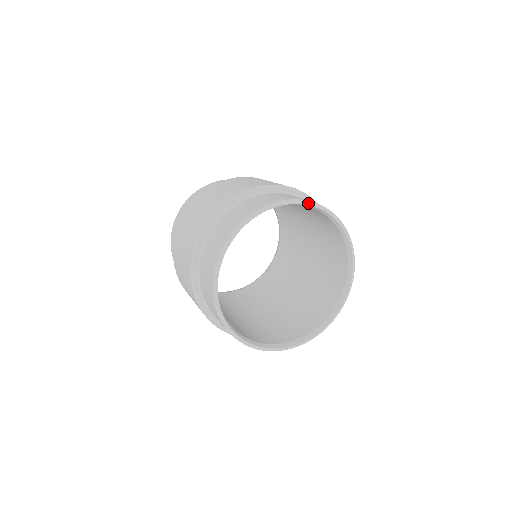
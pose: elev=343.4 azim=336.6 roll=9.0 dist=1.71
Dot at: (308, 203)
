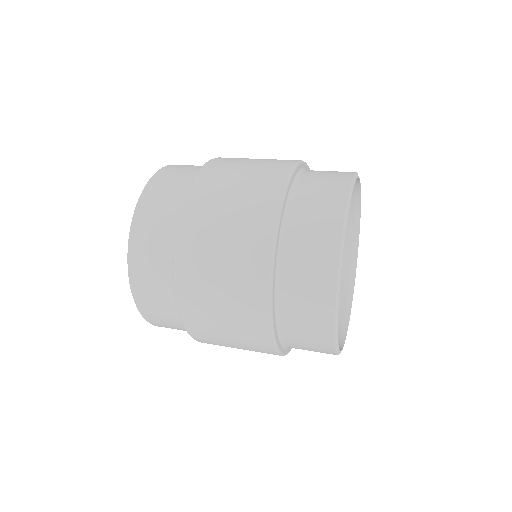
Dot at: occluded
